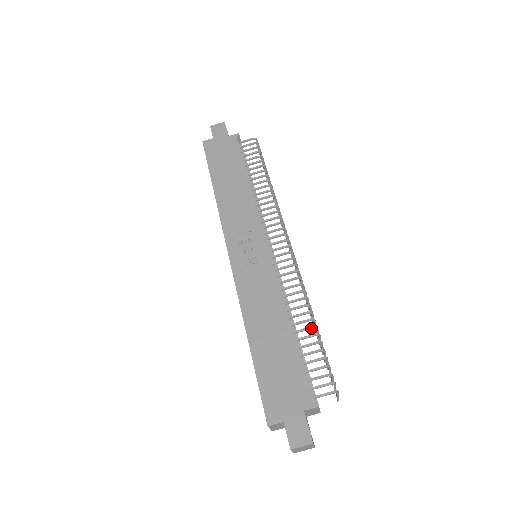
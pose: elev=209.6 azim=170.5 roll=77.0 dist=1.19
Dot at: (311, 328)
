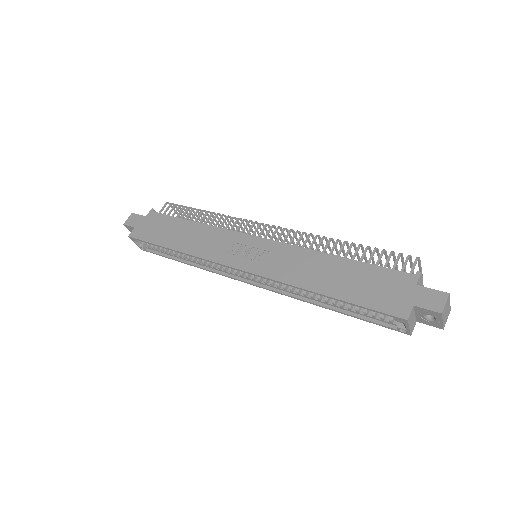
Dot at: (351, 246)
